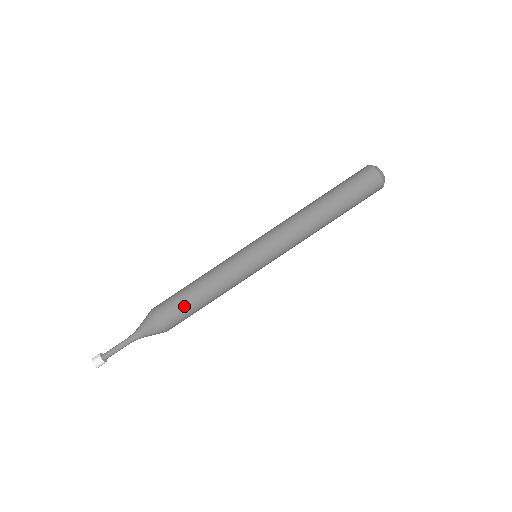
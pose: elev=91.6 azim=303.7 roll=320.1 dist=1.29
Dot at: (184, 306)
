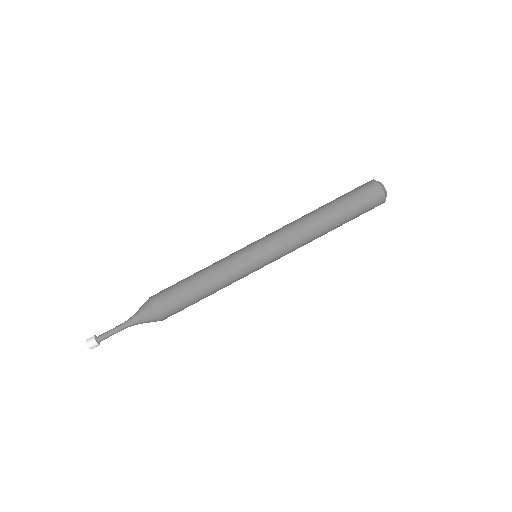
Dot at: (181, 295)
